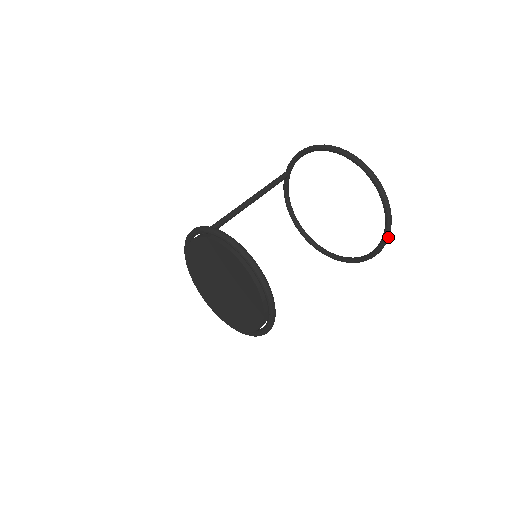
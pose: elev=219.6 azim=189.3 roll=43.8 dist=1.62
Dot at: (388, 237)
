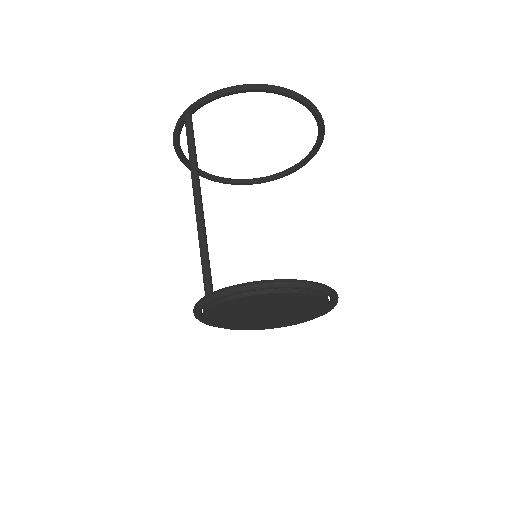
Dot at: (309, 160)
